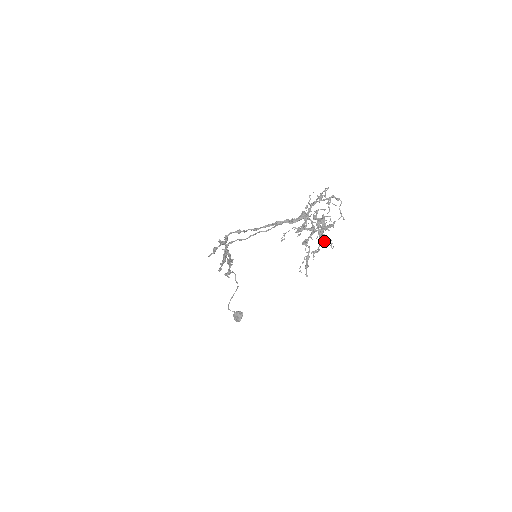
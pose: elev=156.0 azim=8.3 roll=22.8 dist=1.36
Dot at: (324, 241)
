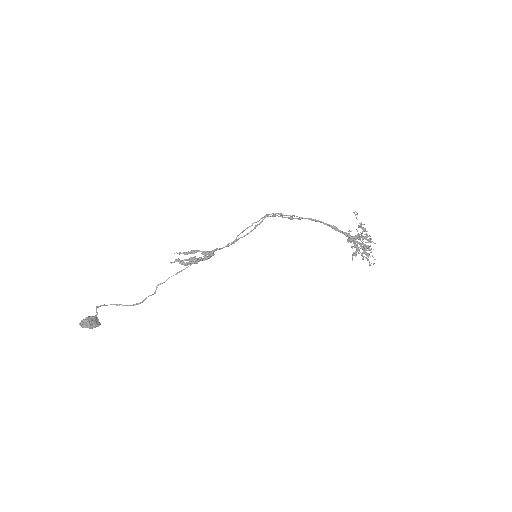
Dot at: occluded
